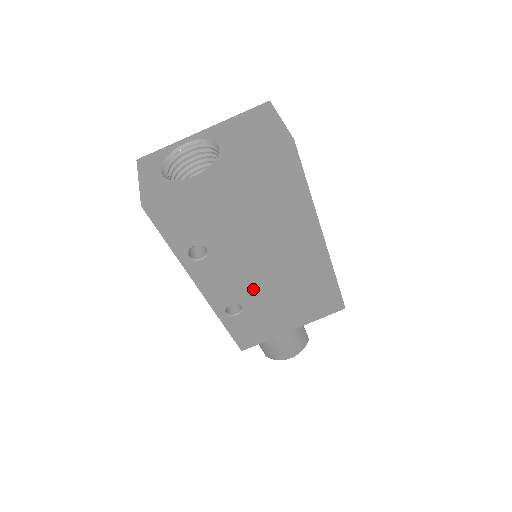
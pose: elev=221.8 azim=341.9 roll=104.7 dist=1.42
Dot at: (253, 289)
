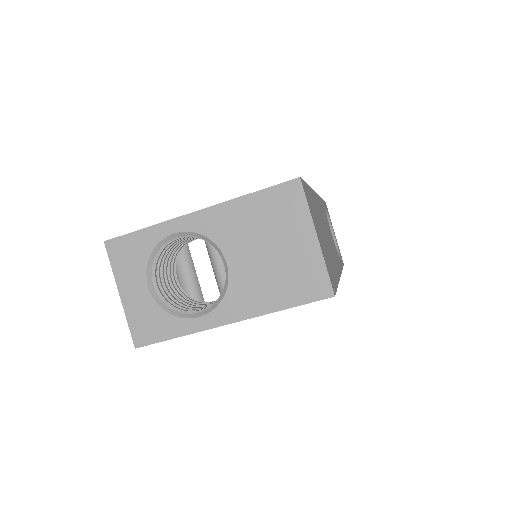
Dot at: occluded
